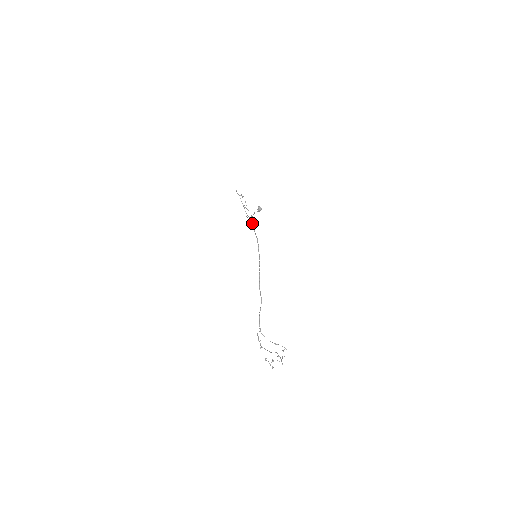
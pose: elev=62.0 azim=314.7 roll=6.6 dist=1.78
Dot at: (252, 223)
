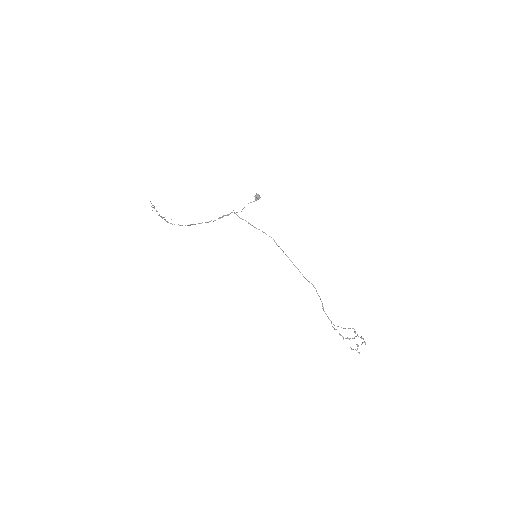
Dot at: (243, 219)
